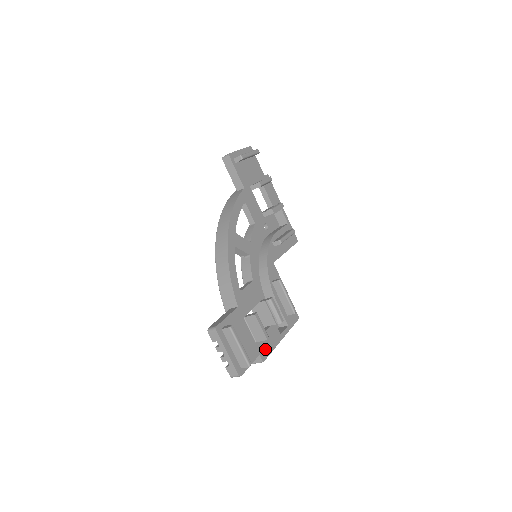
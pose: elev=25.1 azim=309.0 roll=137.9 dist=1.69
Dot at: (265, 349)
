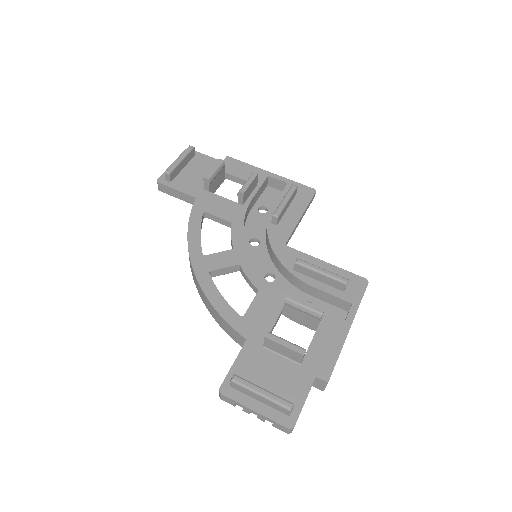
Dot at: (323, 362)
